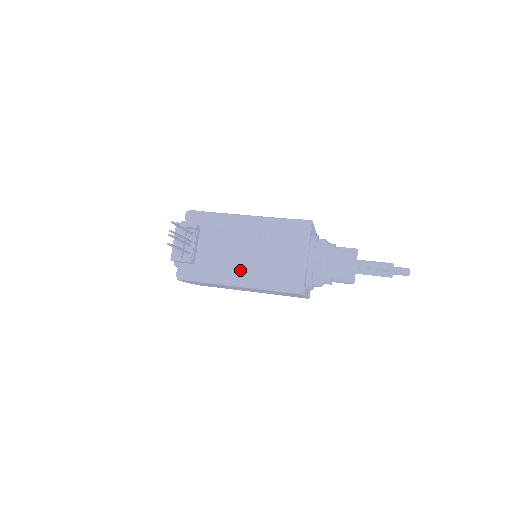
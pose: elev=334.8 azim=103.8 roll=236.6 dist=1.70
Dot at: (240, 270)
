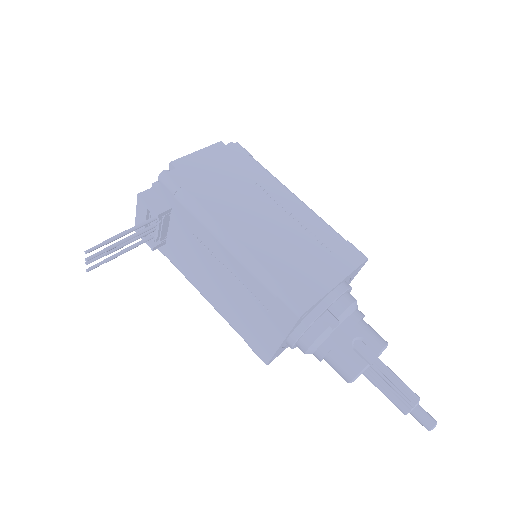
Dot at: (208, 290)
